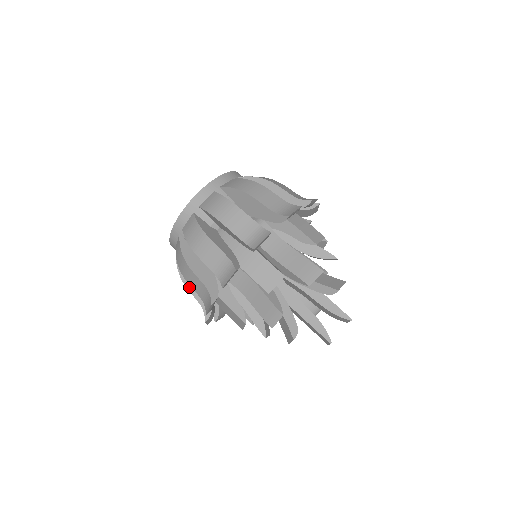
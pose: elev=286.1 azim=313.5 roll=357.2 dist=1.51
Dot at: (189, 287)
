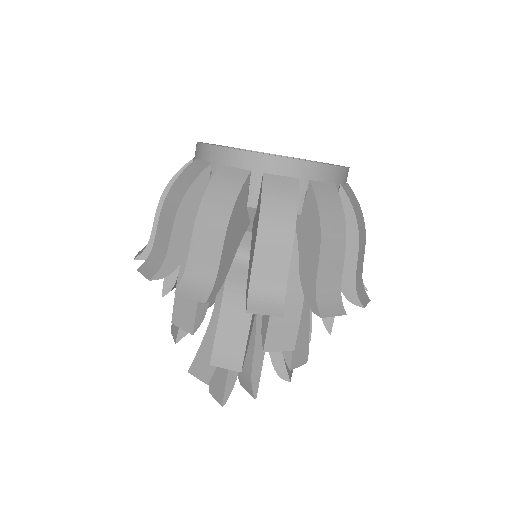
Dot at: (178, 222)
